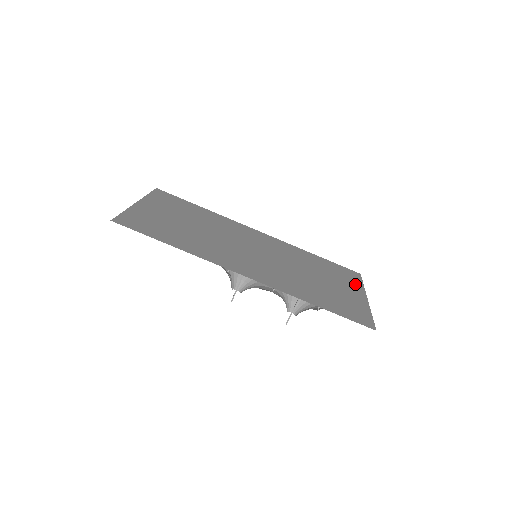
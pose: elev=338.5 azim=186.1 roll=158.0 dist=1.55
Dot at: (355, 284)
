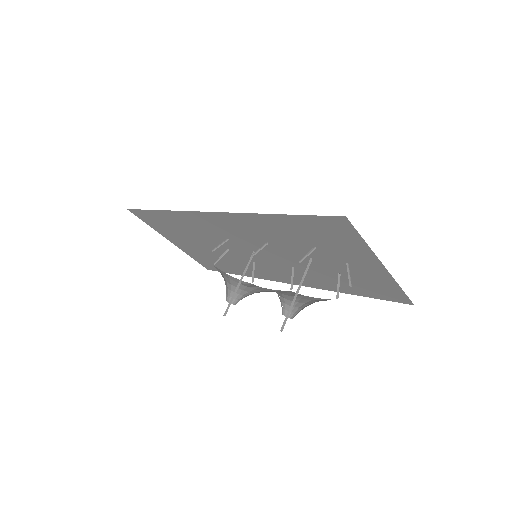
Dot at: (383, 281)
